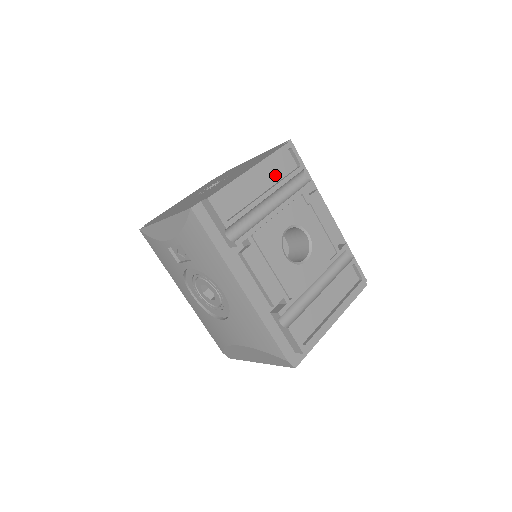
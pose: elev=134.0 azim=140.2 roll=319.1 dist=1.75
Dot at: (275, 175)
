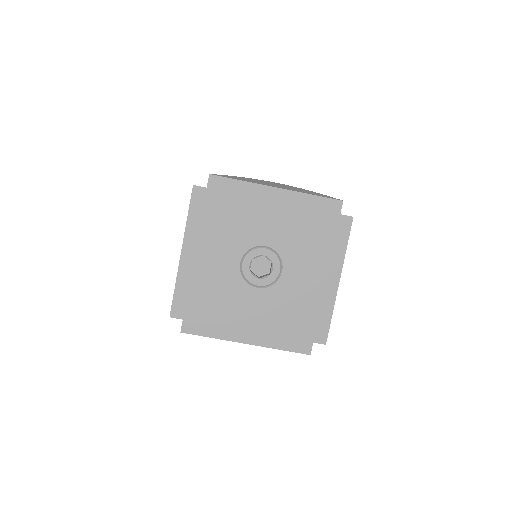
Dot at: occluded
